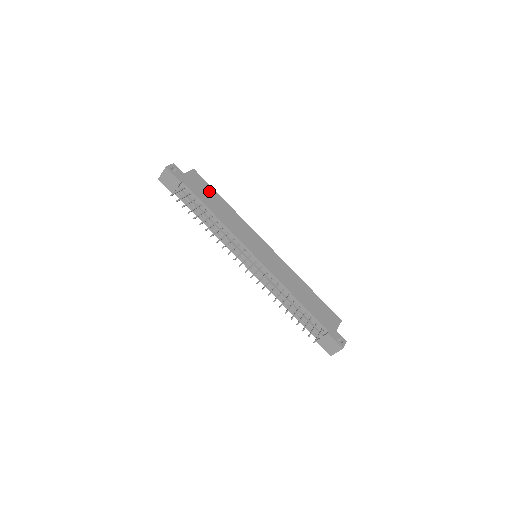
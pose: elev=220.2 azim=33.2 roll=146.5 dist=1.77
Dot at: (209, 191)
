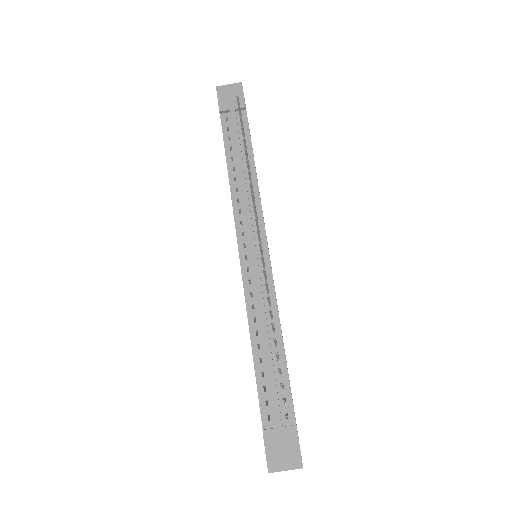
Dot at: occluded
